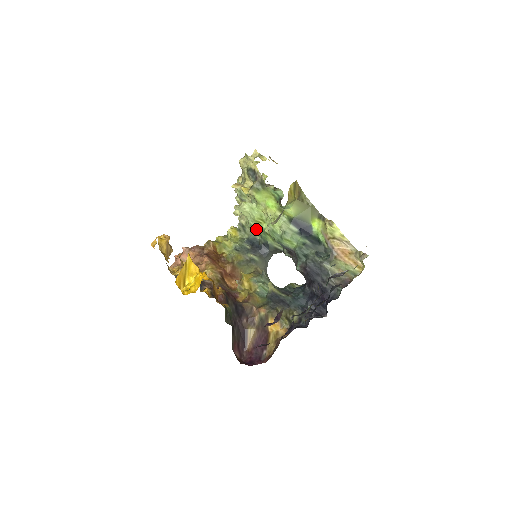
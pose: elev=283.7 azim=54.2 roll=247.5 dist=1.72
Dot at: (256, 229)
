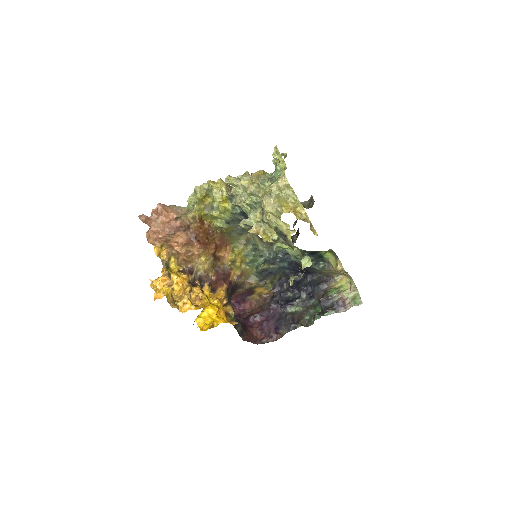
Dot at: occluded
